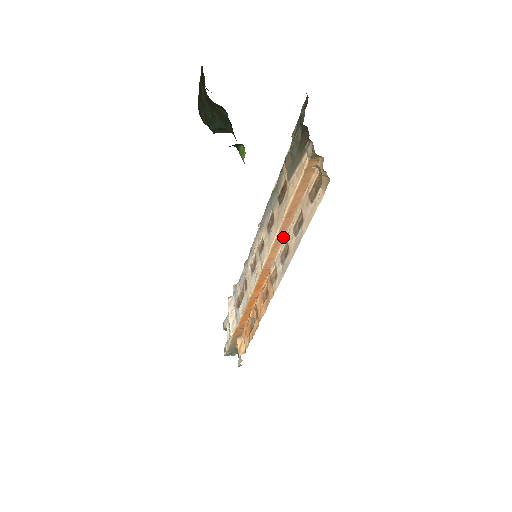
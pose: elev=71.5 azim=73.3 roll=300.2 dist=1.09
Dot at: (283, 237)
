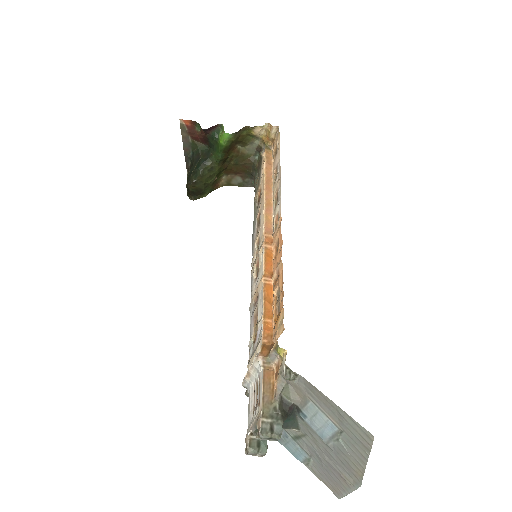
Dot at: (271, 205)
